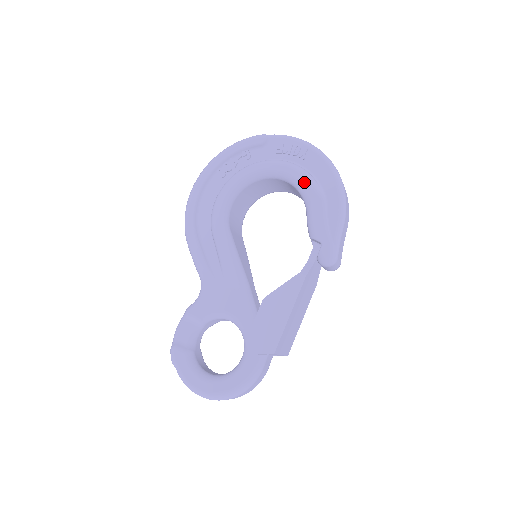
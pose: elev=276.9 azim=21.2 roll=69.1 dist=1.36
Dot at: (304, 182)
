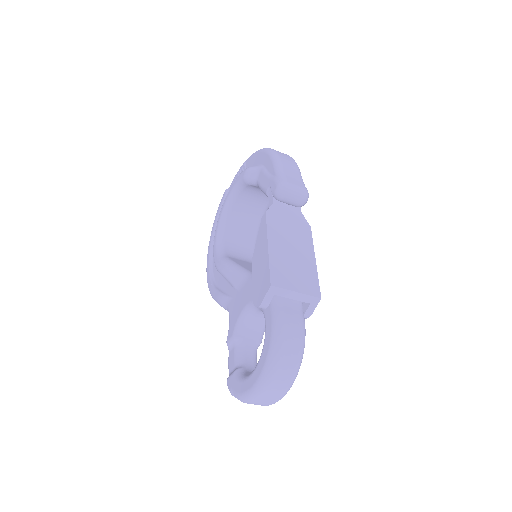
Dot at: (243, 174)
